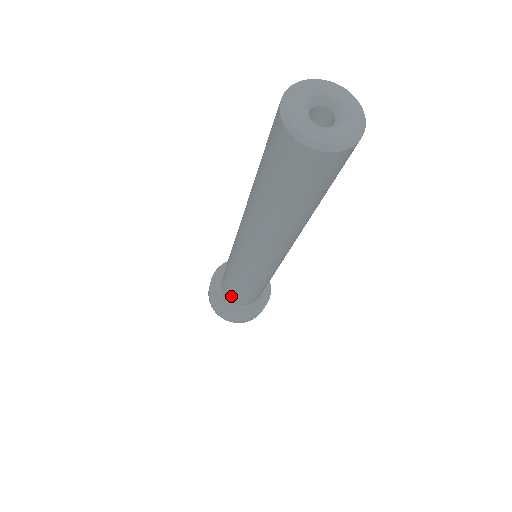
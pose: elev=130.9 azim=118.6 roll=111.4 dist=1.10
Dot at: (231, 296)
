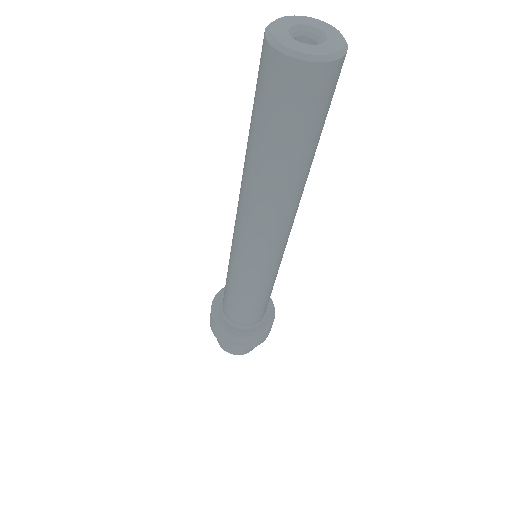
Dot at: (231, 310)
